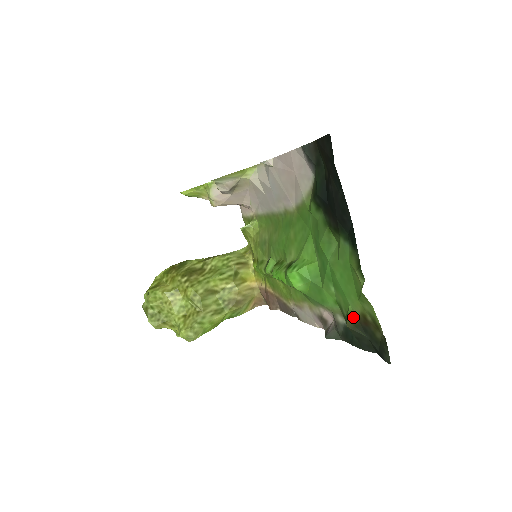
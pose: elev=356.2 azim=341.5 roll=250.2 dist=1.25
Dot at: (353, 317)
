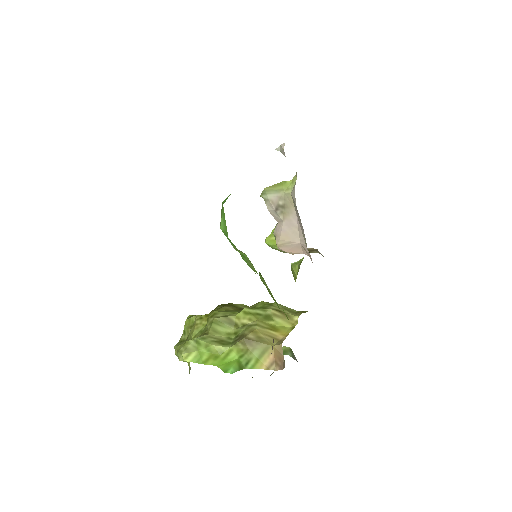
Dot at: occluded
